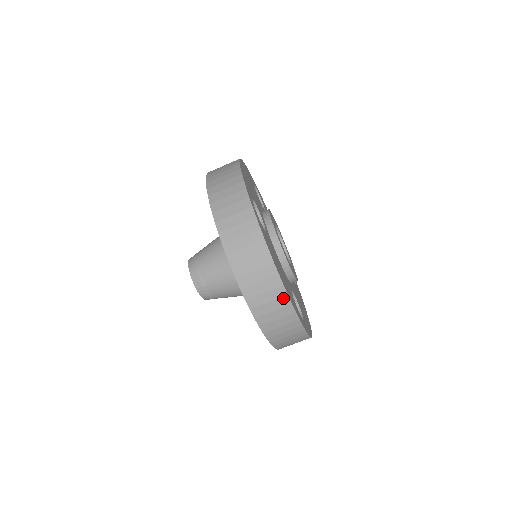
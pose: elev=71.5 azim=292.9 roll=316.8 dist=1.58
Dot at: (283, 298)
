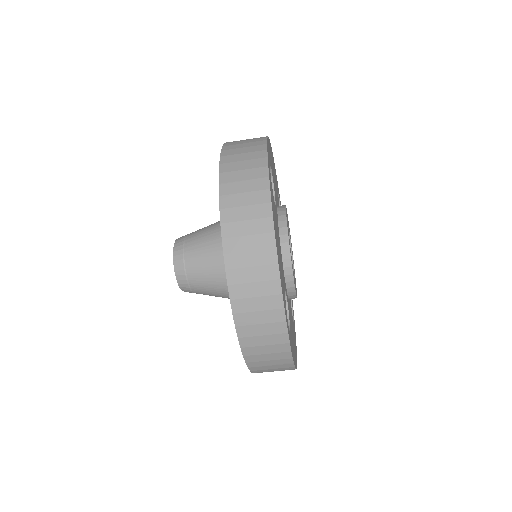
Dot at: occluded
